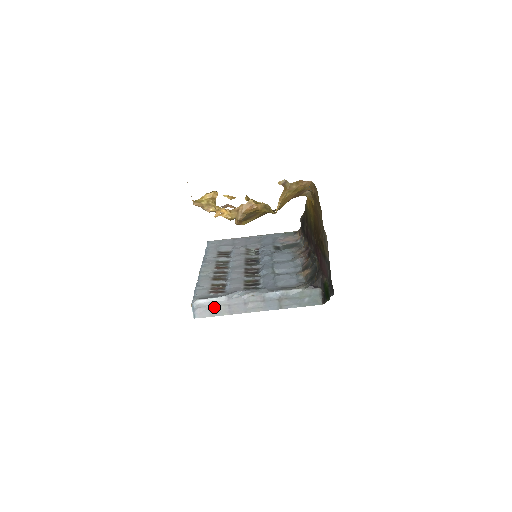
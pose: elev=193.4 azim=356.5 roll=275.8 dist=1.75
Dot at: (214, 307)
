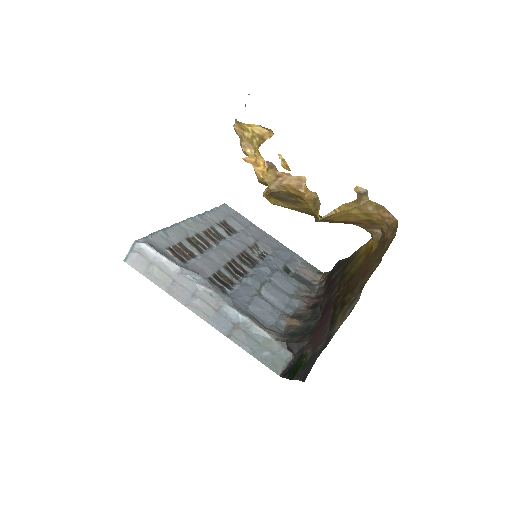
Dot at: (156, 268)
